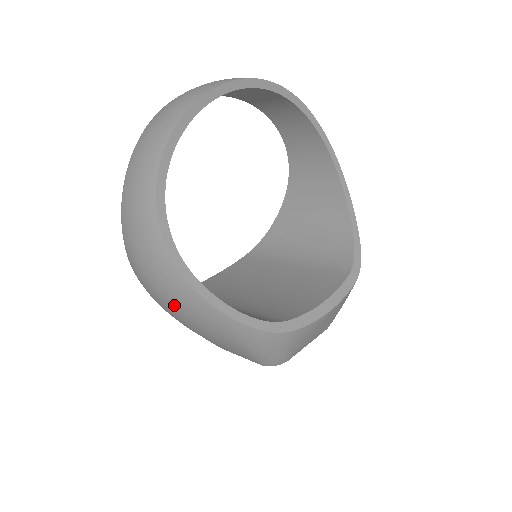
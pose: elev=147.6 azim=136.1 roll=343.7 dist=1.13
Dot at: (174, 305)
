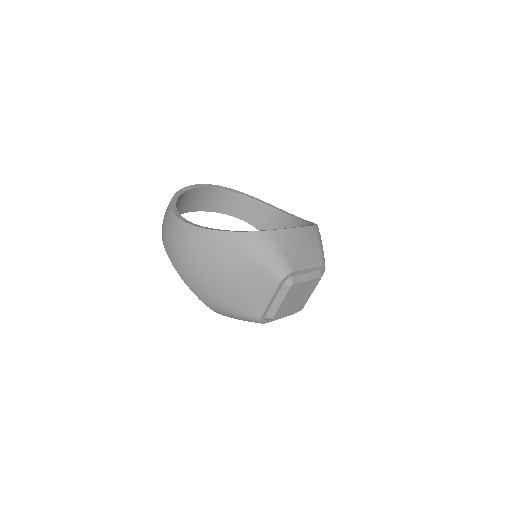
Dot at: (201, 258)
